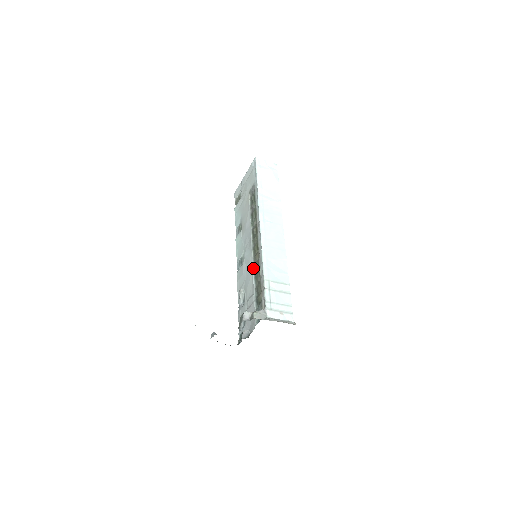
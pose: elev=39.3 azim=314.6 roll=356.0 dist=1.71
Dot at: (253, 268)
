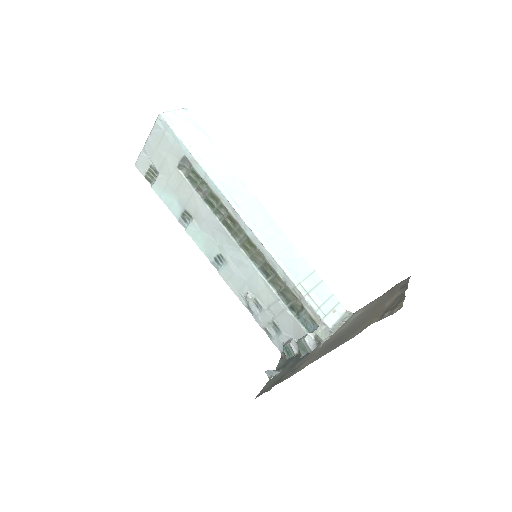
Dot at: (258, 270)
